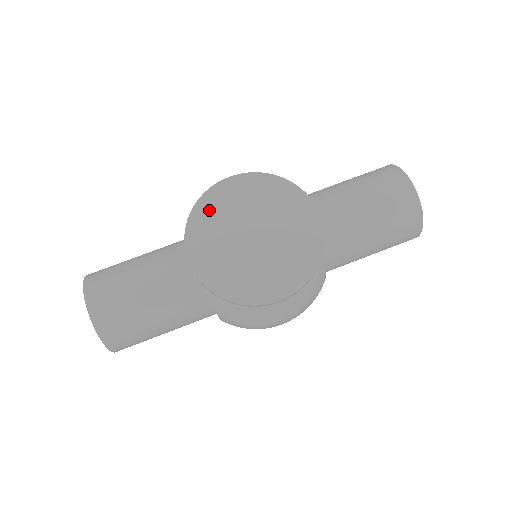
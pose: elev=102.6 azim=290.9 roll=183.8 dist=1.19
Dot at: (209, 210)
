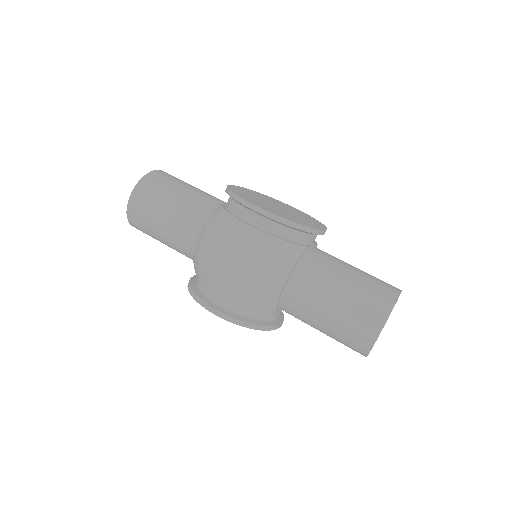
Dot at: (267, 197)
